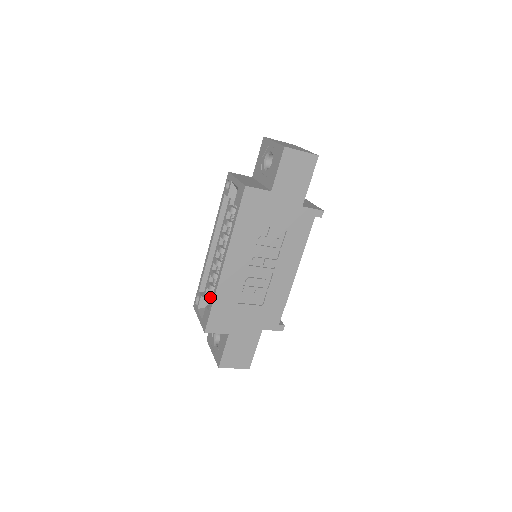
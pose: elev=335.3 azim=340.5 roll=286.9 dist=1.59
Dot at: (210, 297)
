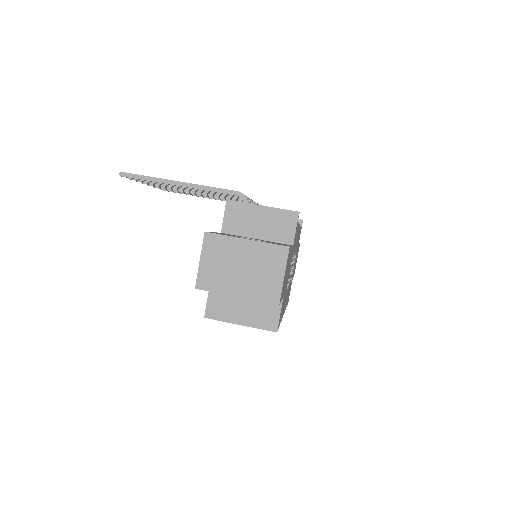
Dot at: occluded
